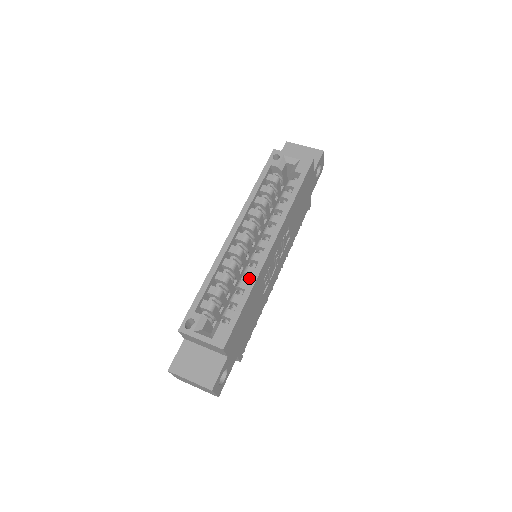
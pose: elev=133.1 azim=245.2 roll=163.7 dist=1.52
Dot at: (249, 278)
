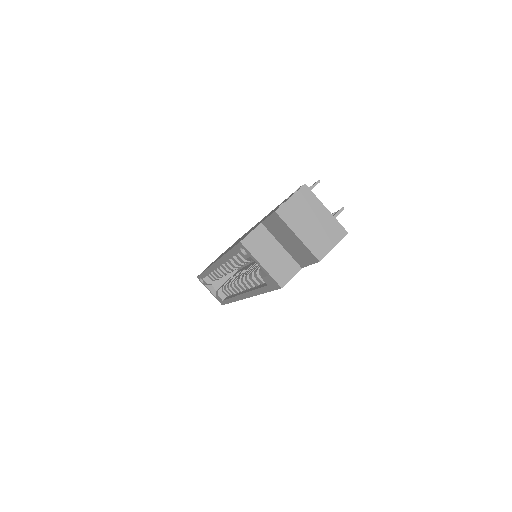
Dot at: occluded
